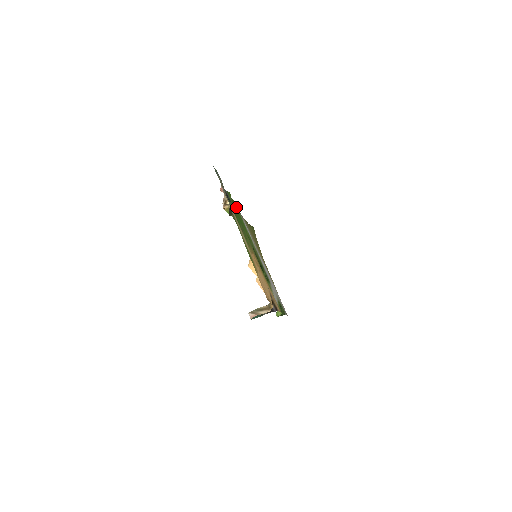
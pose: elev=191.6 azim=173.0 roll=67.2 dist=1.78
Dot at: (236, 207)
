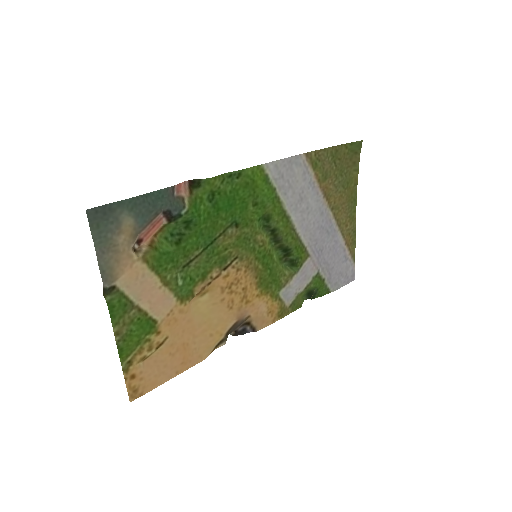
Dot at: (246, 179)
